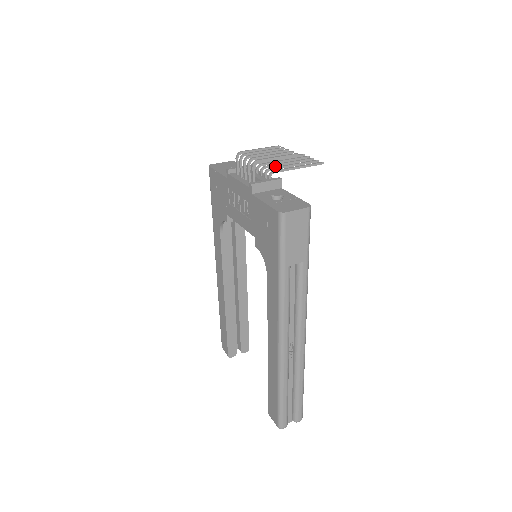
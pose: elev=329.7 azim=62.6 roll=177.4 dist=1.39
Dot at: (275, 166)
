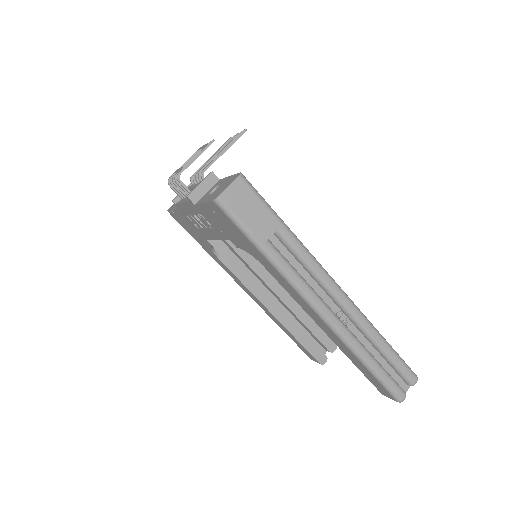
Dot at: occluded
